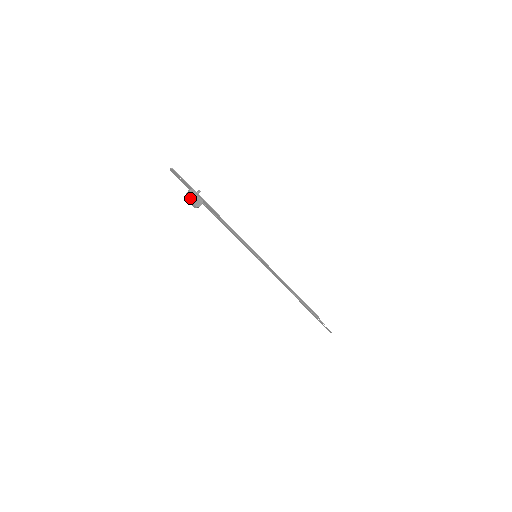
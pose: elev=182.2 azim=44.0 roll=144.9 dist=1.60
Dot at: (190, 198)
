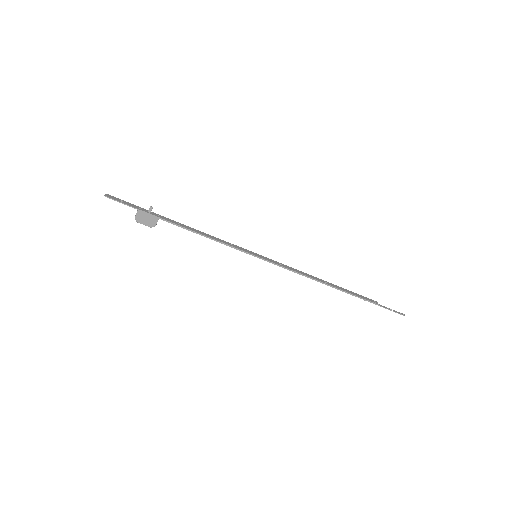
Dot at: (139, 220)
